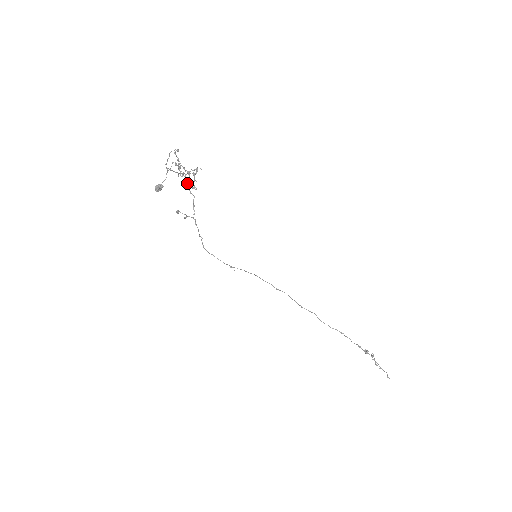
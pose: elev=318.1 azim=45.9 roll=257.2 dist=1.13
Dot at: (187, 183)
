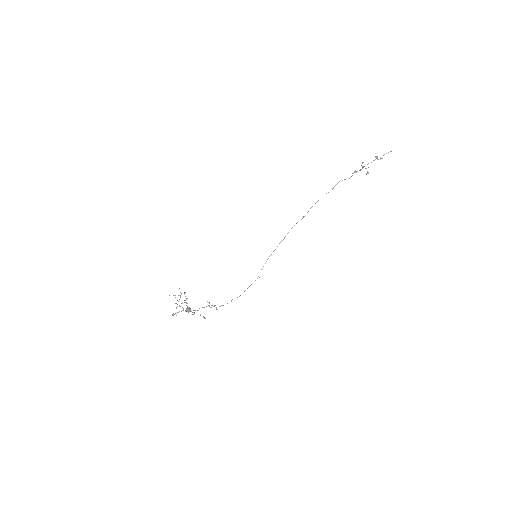
Dot at: occluded
